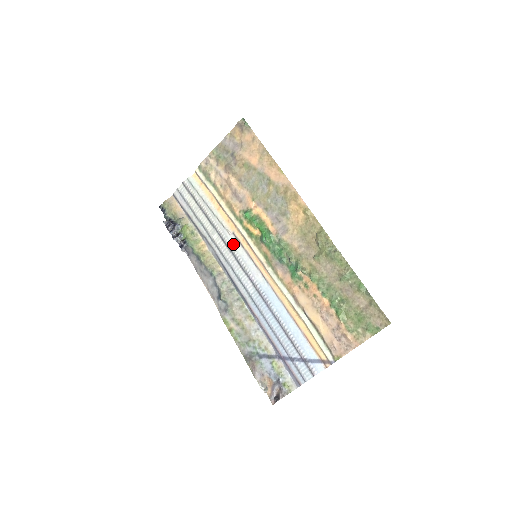
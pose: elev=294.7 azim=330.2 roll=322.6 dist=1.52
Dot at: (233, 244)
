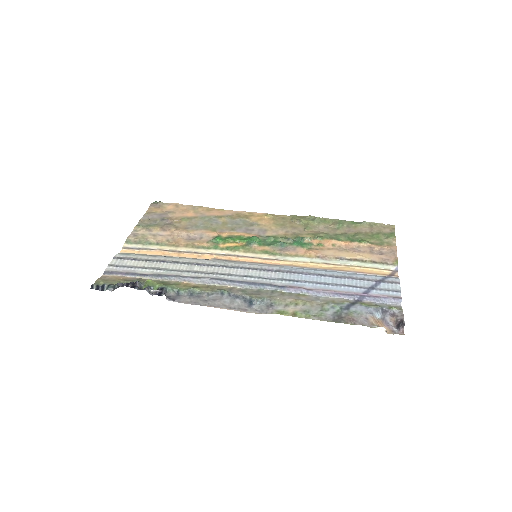
Dot at: (223, 263)
